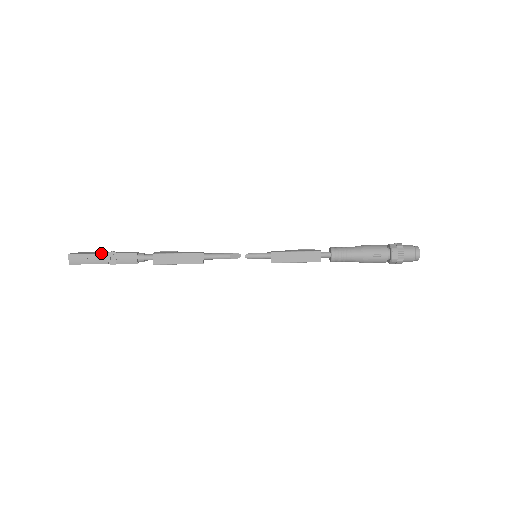
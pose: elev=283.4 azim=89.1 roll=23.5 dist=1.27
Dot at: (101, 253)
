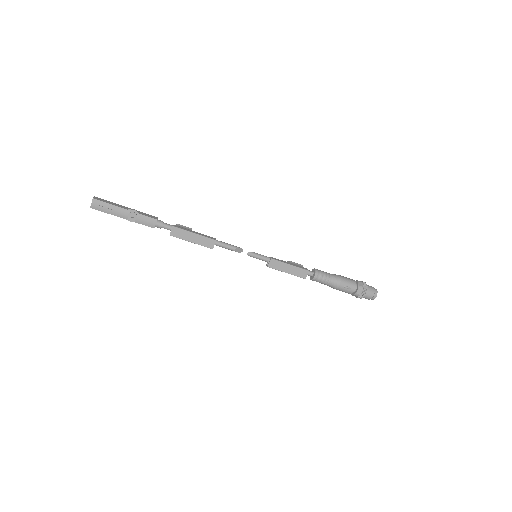
Dot at: (124, 208)
